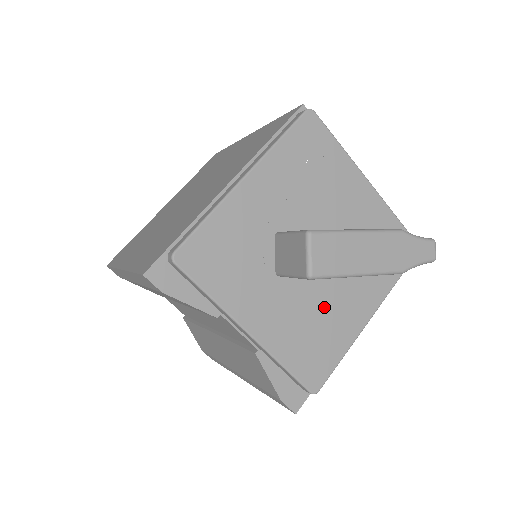
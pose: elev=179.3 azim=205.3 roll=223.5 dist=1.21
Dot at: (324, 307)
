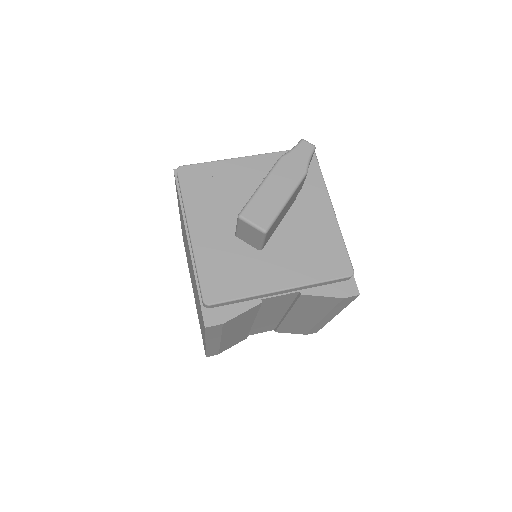
Dot at: (302, 234)
